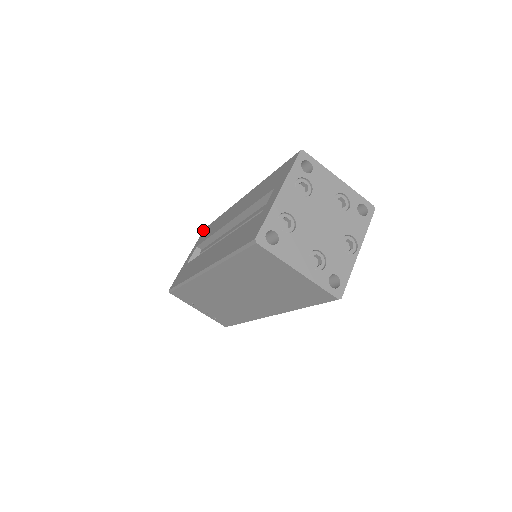
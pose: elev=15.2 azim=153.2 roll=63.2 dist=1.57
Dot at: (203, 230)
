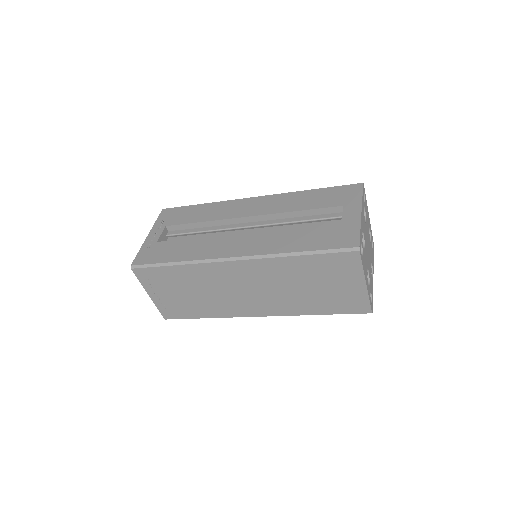
Dot at: (162, 210)
